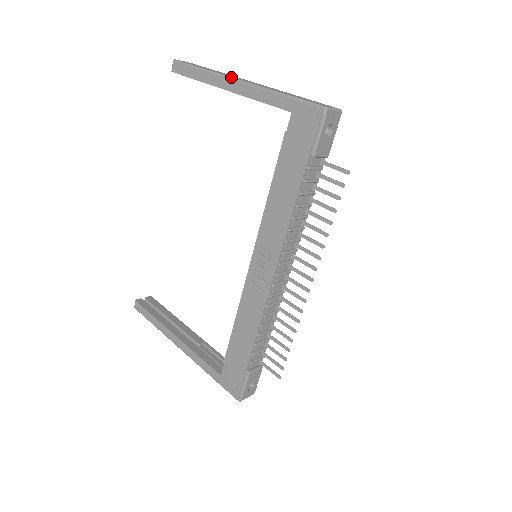
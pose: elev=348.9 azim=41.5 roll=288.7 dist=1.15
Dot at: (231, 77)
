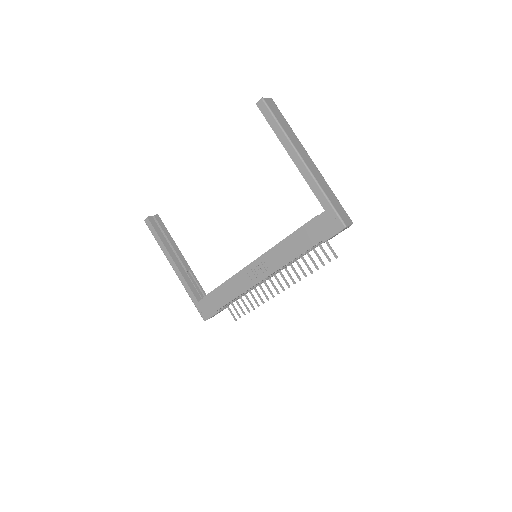
Dot at: (299, 153)
